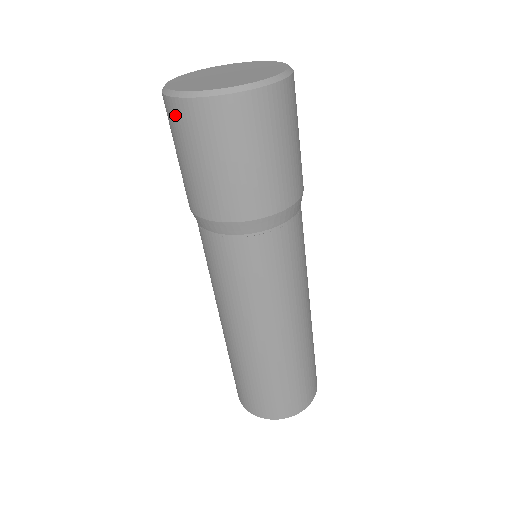
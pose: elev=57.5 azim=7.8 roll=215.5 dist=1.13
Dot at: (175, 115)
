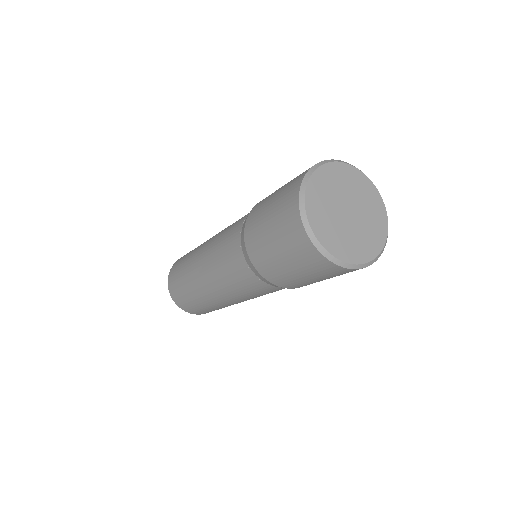
Dot at: (307, 252)
